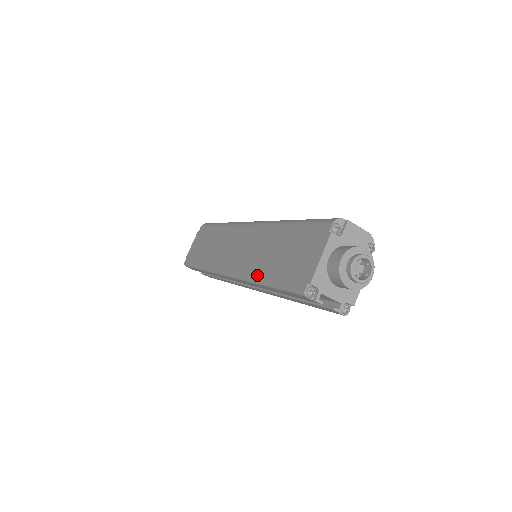
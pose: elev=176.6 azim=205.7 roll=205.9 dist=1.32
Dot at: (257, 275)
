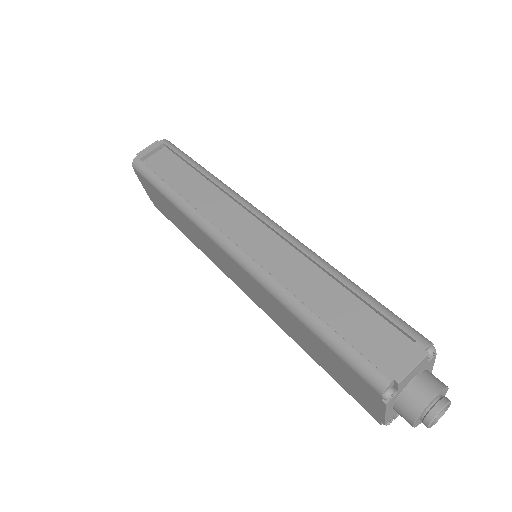
Dot at: (295, 341)
